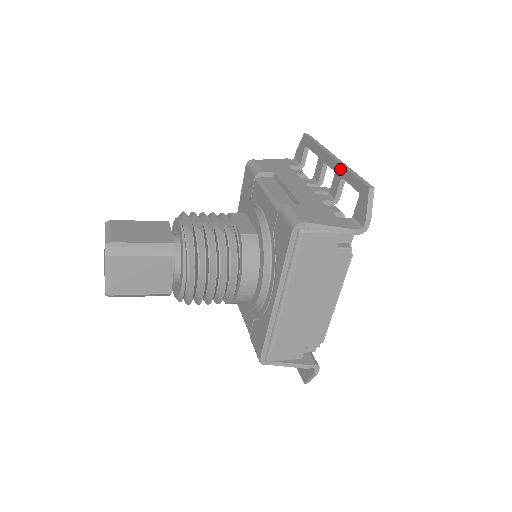
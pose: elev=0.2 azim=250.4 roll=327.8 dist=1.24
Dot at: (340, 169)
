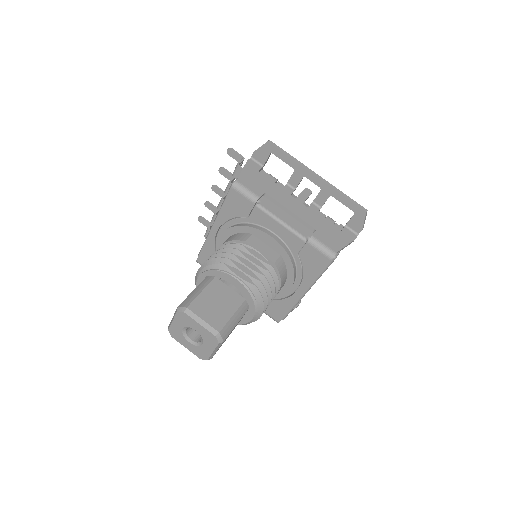
Dot at: (329, 189)
